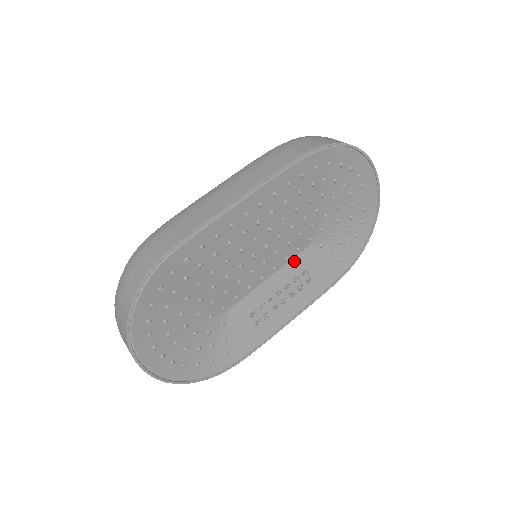
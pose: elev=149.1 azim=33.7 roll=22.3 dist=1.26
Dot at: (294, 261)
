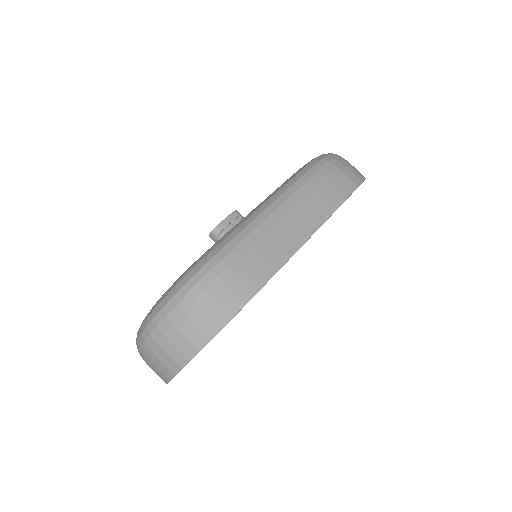
Dot at: occluded
